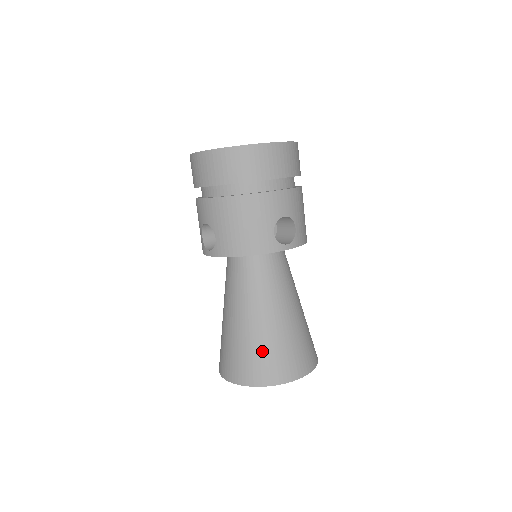
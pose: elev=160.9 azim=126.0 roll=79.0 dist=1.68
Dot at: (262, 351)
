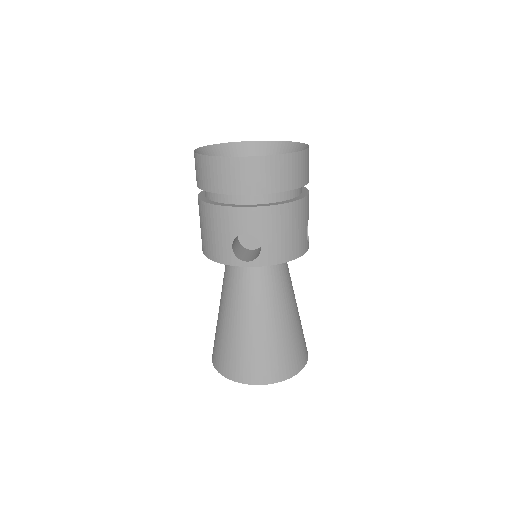
Dot at: (225, 345)
